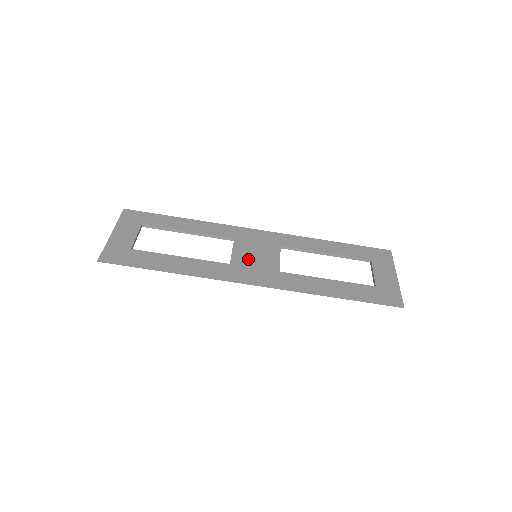
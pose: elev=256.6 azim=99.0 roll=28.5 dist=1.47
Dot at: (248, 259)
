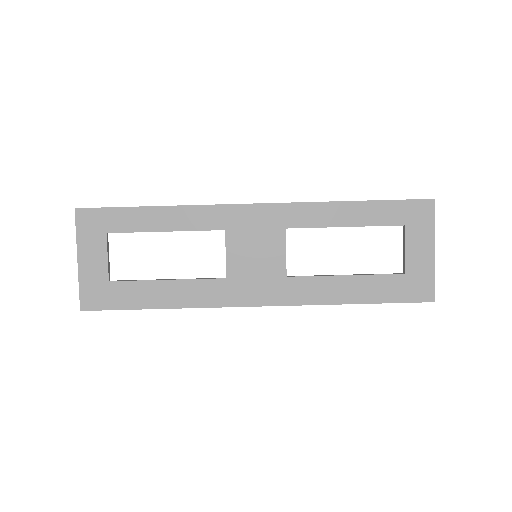
Dot at: (247, 265)
